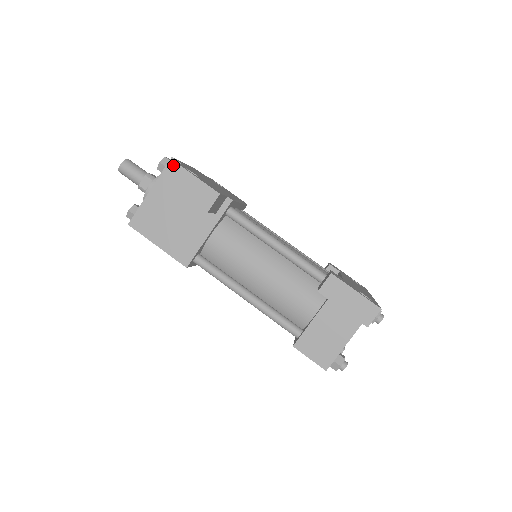
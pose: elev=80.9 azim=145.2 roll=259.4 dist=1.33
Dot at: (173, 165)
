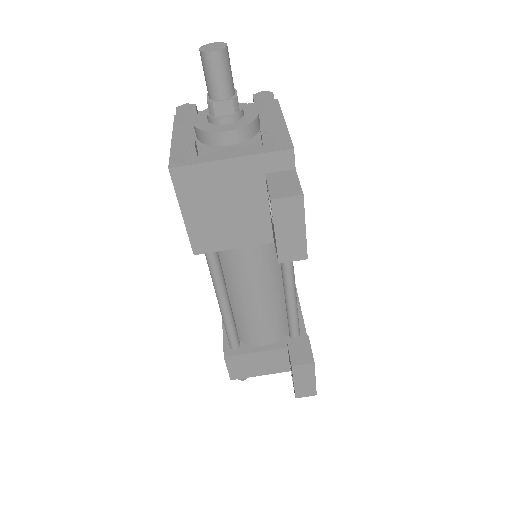
Dot at: (298, 198)
